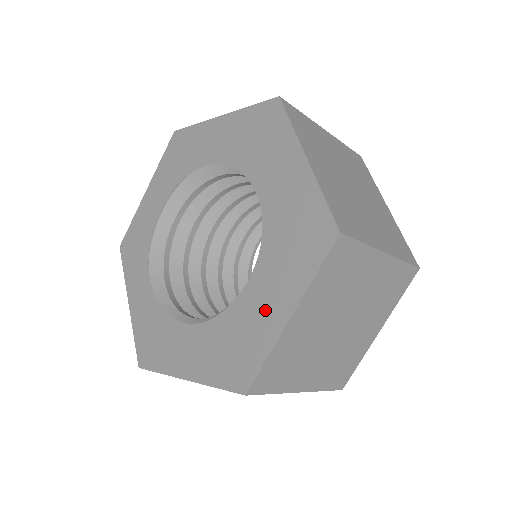
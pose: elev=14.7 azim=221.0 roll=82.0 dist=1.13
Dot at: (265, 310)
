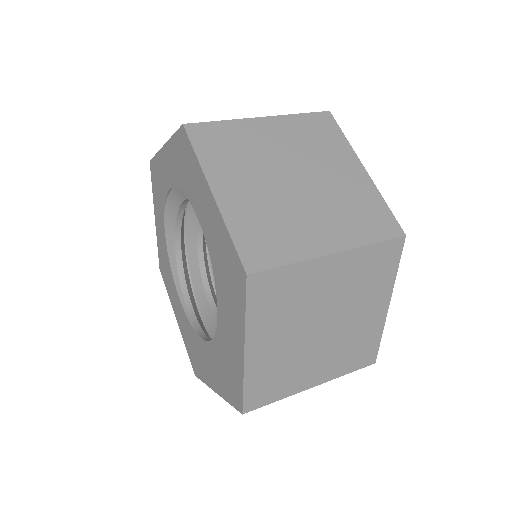
Dot at: (207, 367)
